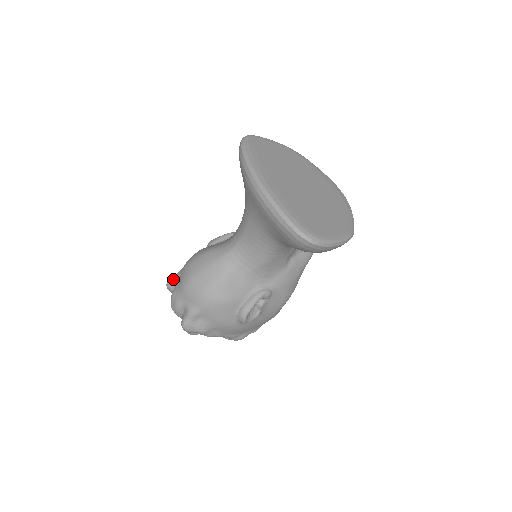
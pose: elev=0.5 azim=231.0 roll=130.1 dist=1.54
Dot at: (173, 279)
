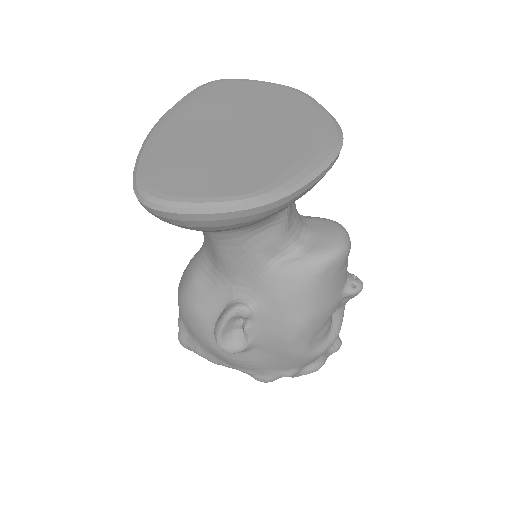
Dot at: occluded
